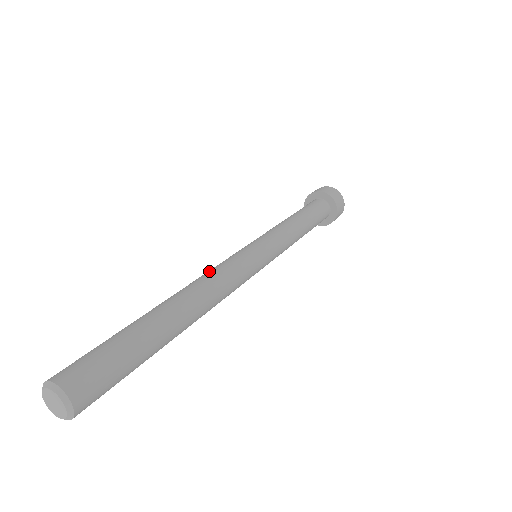
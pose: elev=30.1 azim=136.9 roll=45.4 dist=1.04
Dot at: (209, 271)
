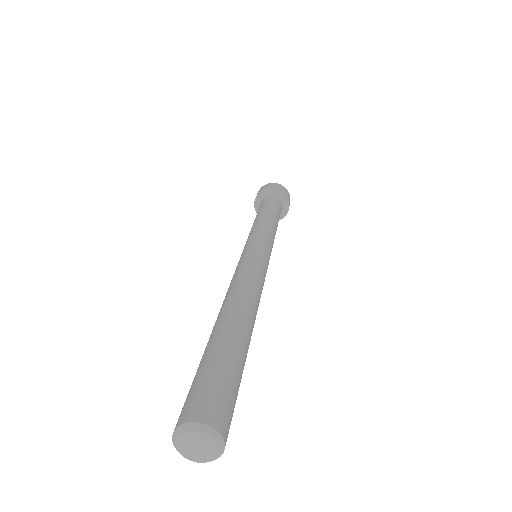
Dot at: (246, 275)
